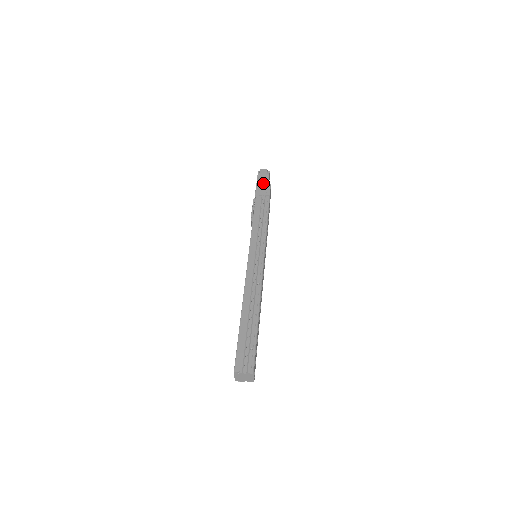
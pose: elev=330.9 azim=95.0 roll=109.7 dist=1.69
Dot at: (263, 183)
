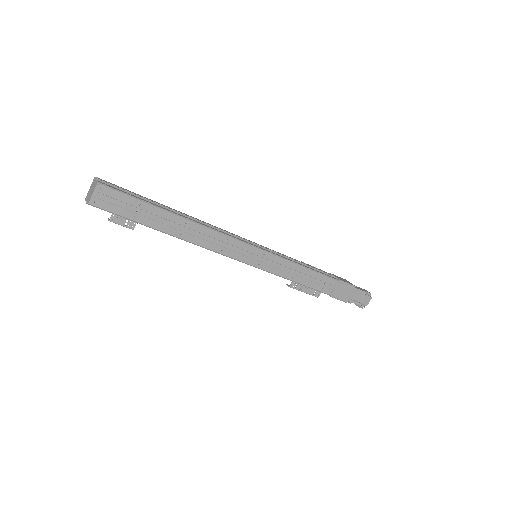
Dot at: occluded
